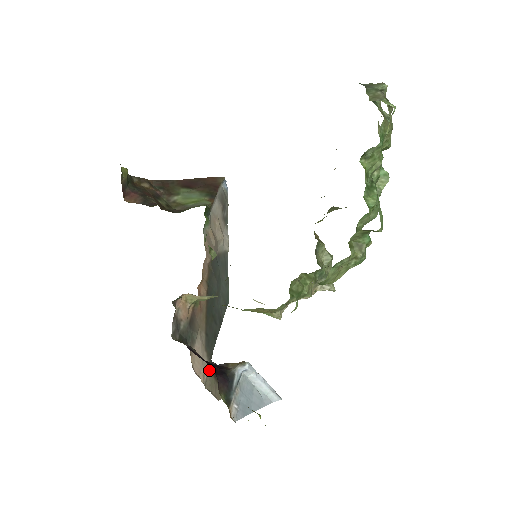
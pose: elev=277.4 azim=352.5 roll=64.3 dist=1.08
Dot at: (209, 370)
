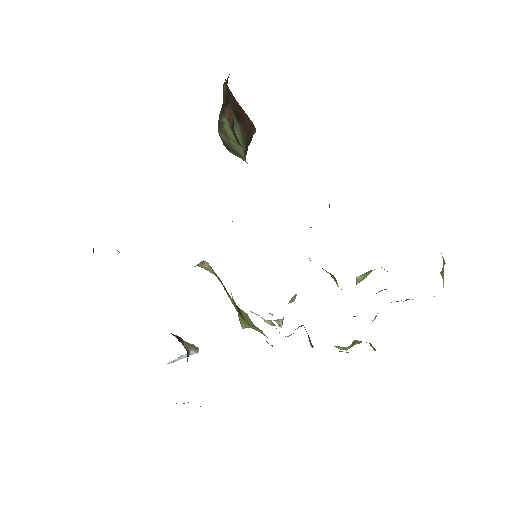
Dot at: occluded
